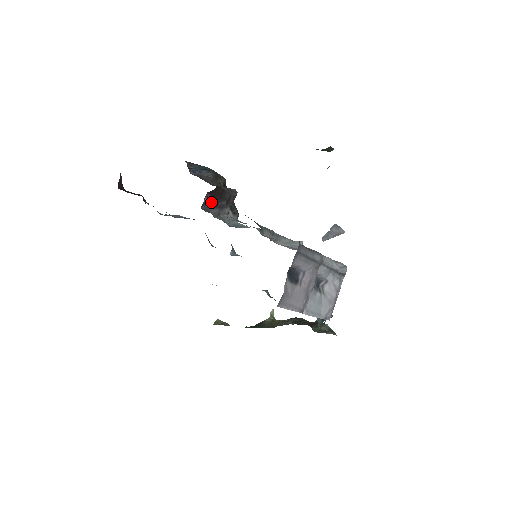
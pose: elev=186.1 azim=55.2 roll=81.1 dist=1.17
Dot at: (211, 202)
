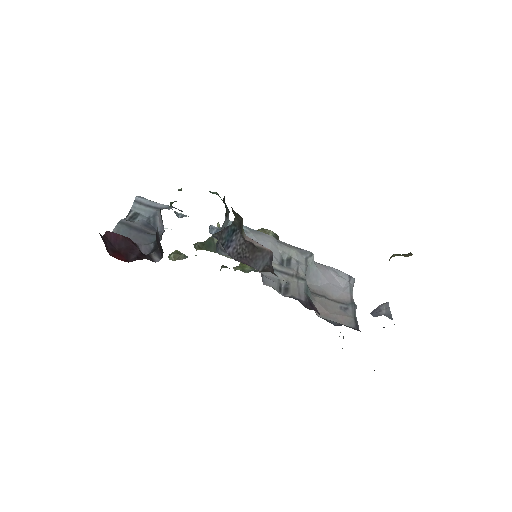
Dot at: occluded
